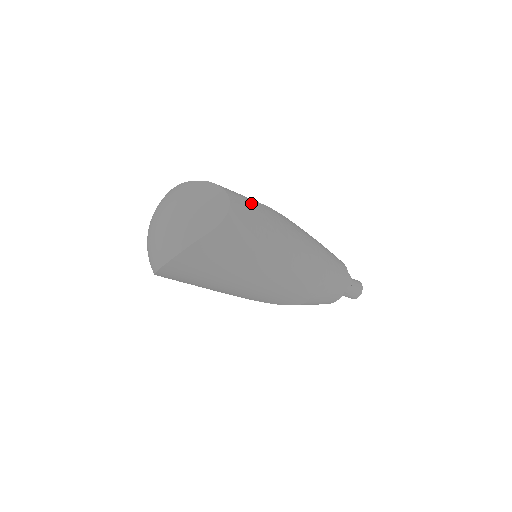
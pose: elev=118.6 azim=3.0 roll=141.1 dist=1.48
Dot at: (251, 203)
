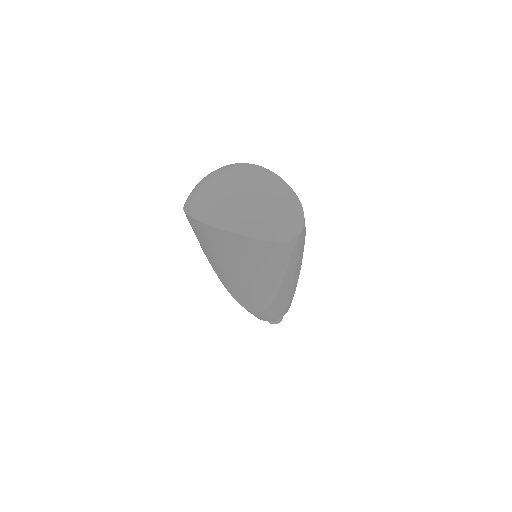
Dot at: occluded
